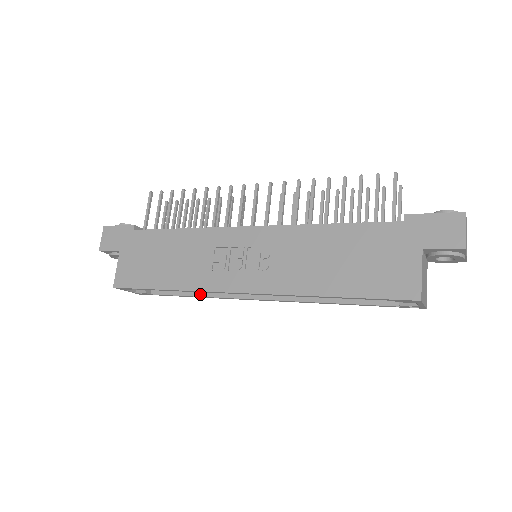
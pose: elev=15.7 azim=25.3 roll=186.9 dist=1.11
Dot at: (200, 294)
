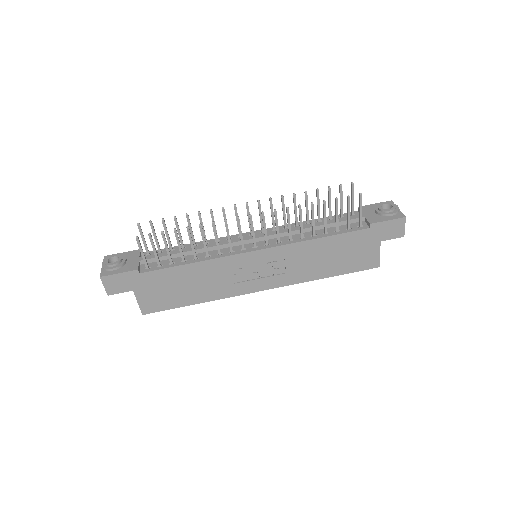
Dot at: occluded
